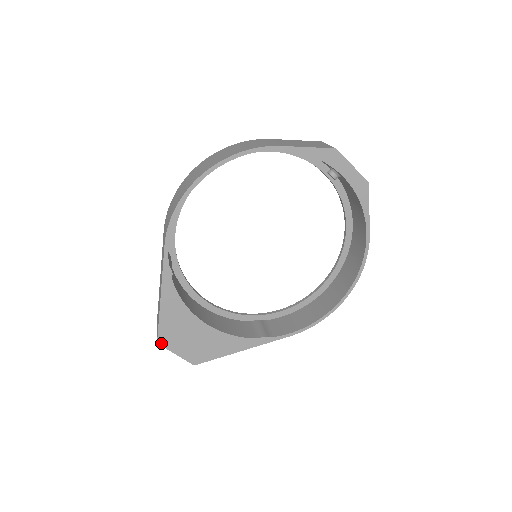
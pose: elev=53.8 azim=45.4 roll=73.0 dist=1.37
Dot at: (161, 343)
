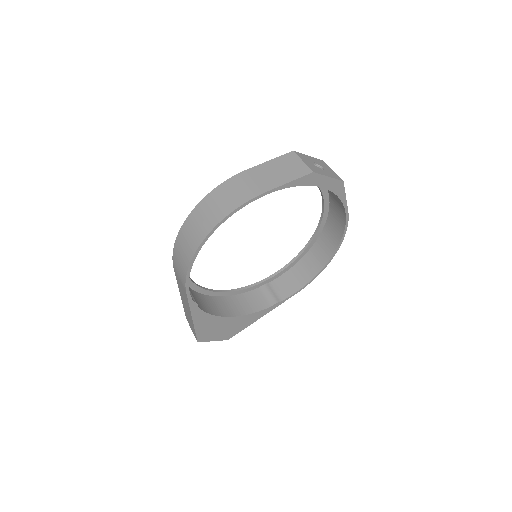
Dot at: (200, 341)
